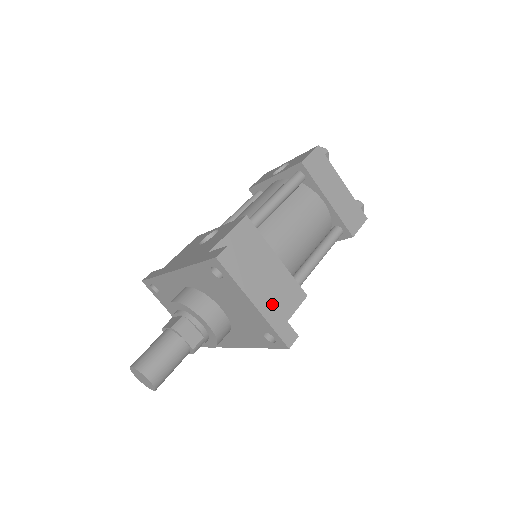
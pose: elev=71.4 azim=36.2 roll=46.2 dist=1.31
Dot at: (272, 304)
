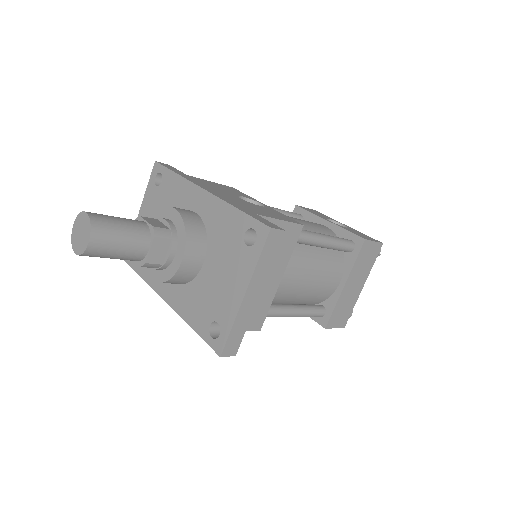
Dot at: (253, 310)
